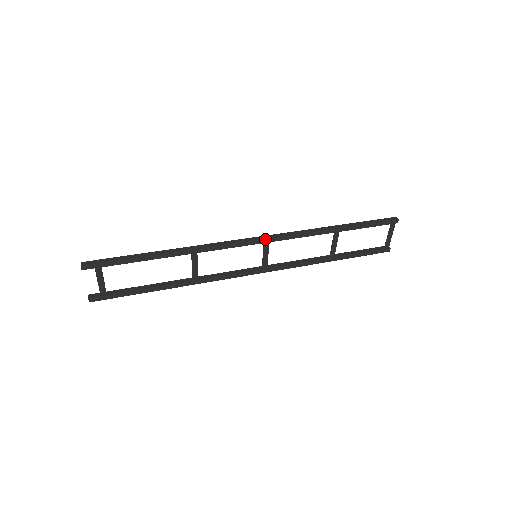
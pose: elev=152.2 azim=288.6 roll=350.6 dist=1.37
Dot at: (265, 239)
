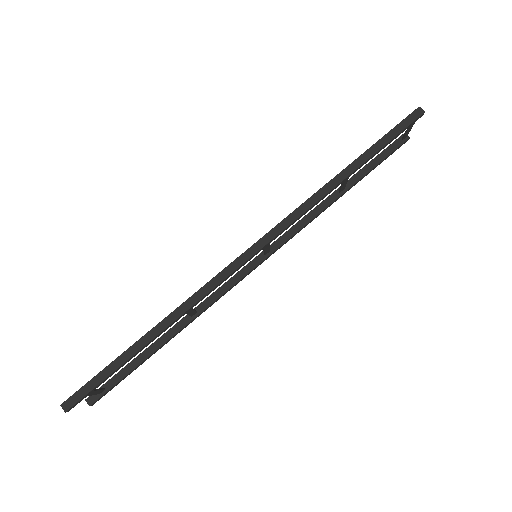
Dot at: (265, 245)
